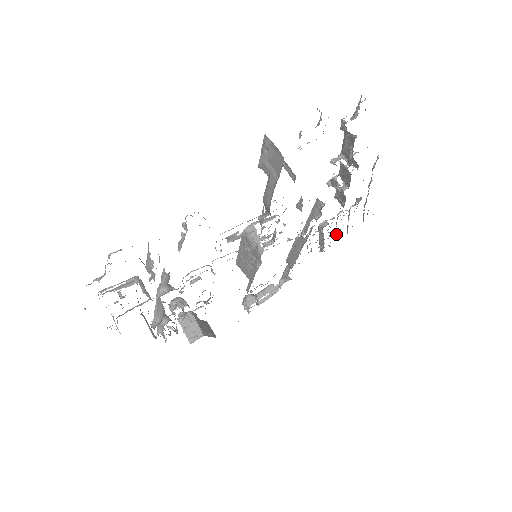
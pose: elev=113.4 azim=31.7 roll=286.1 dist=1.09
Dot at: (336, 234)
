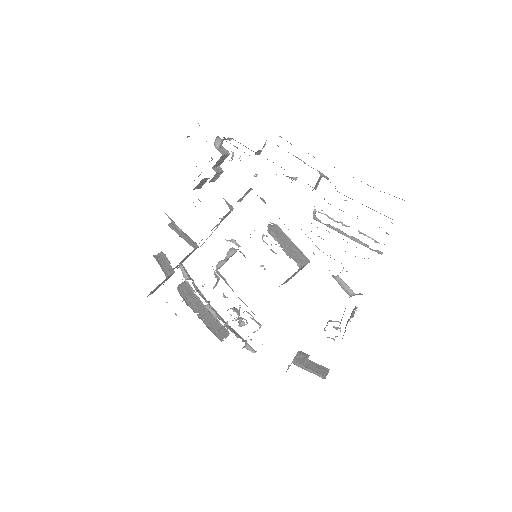
Dot at: occluded
